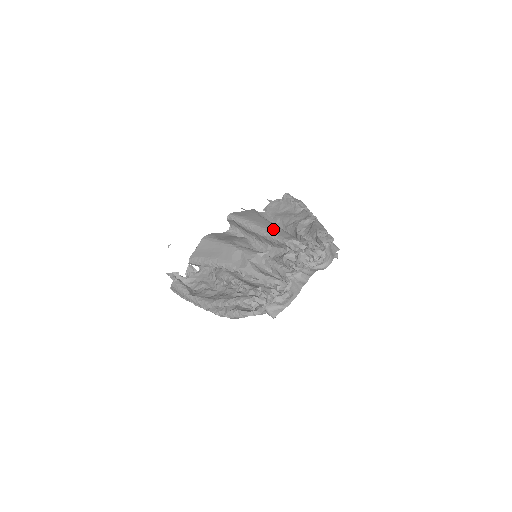
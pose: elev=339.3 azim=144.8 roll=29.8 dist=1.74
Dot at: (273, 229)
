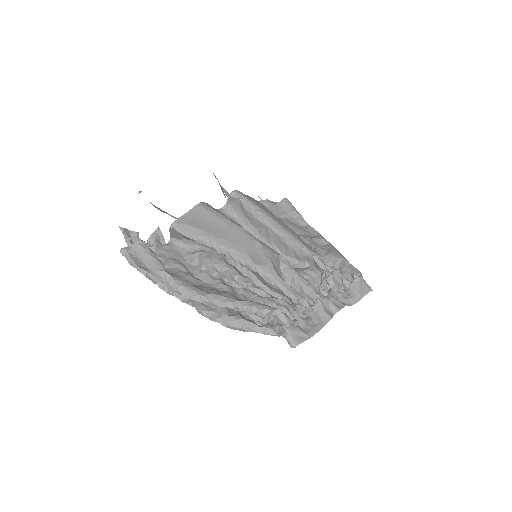
Dot at: (294, 233)
